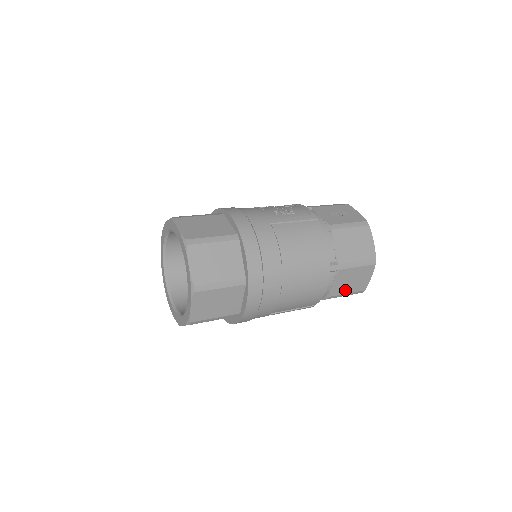
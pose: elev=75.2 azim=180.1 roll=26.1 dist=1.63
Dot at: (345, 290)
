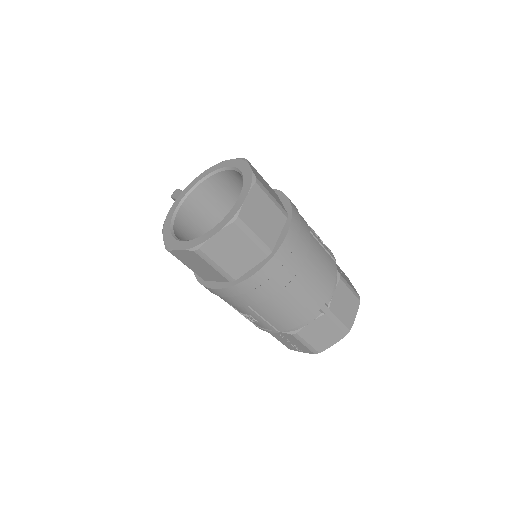
Dot at: (310, 338)
